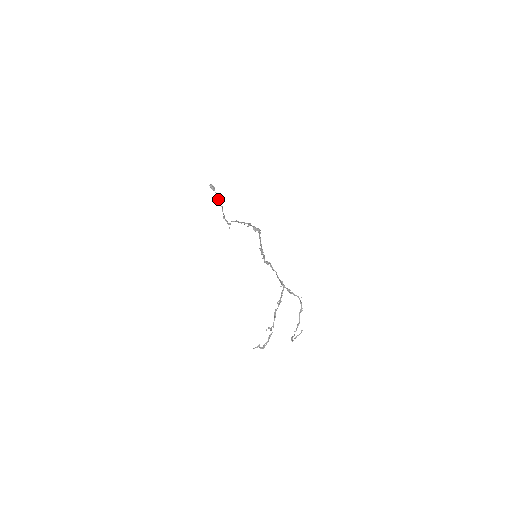
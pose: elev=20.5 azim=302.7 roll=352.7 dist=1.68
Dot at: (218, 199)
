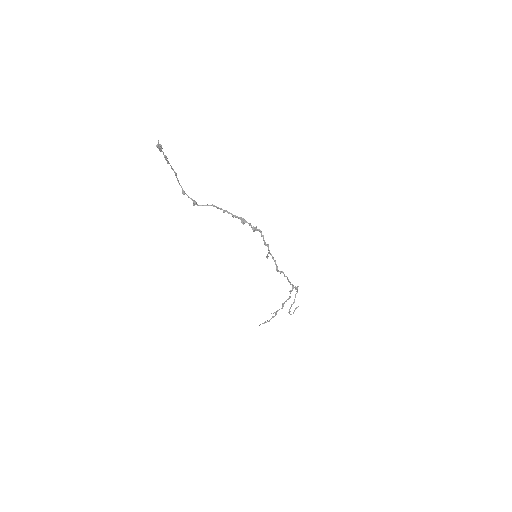
Dot at: (168, 163)
